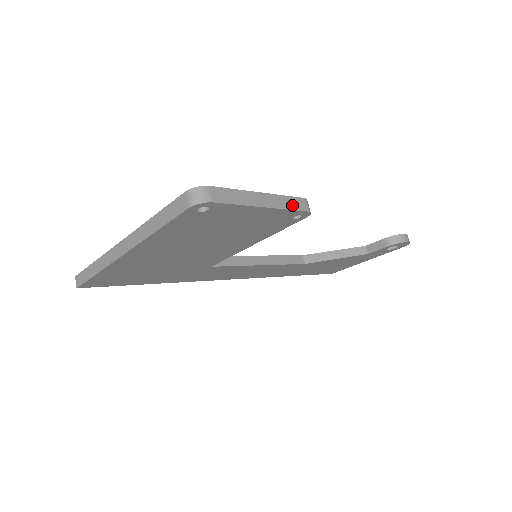
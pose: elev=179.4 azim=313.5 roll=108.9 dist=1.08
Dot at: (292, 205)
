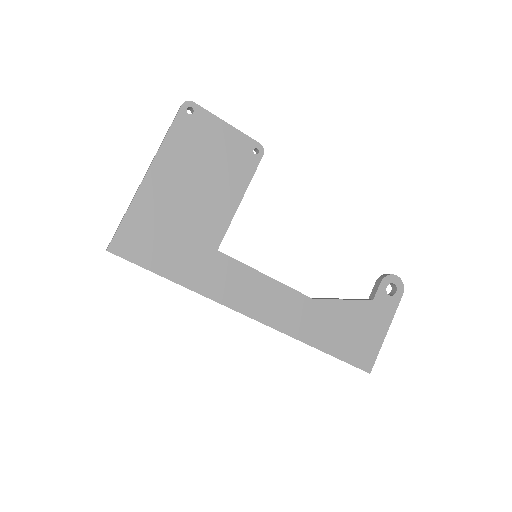
Dot at: (247, 137)
